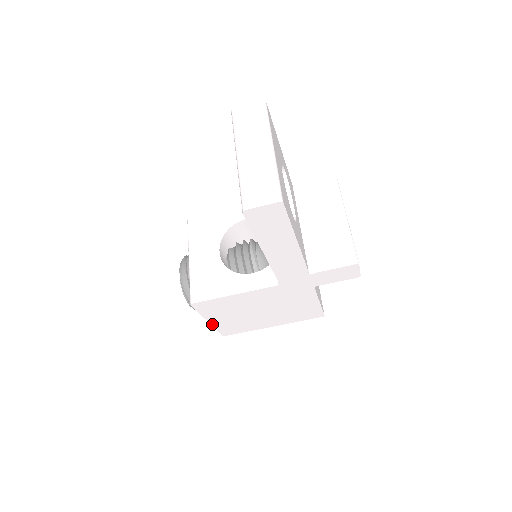
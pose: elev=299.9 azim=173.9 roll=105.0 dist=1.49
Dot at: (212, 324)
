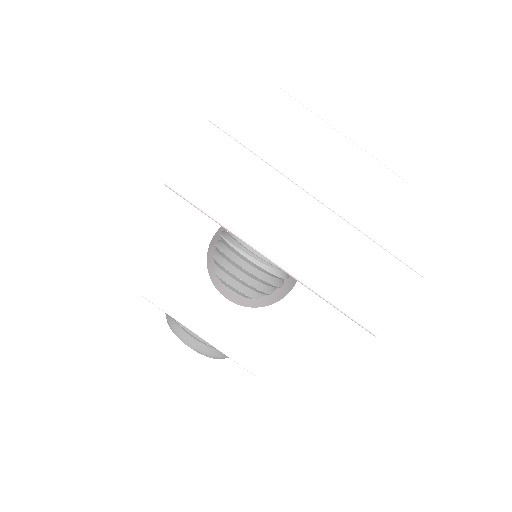
Dot at: occluded
